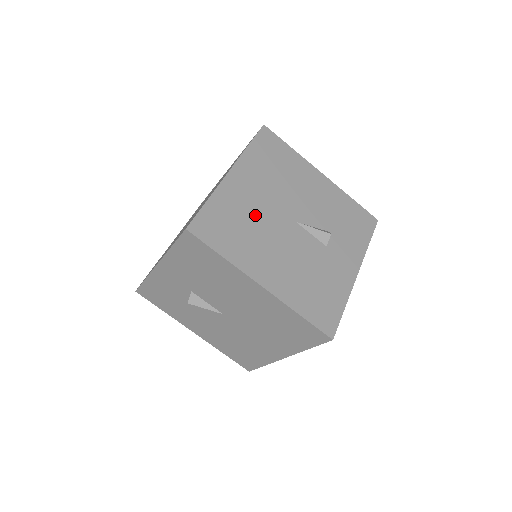
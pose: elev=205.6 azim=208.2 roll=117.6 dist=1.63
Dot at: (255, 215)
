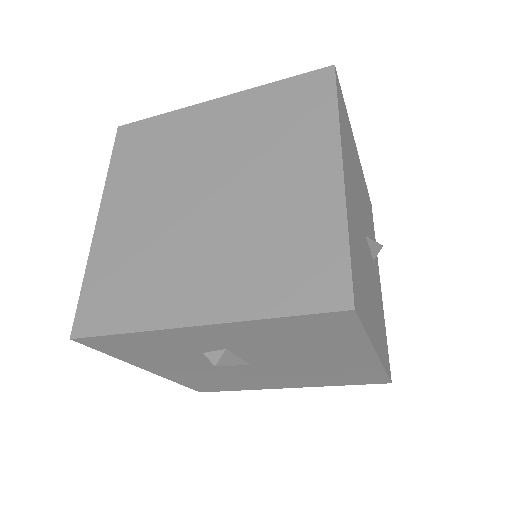
Dot at: (360, 242)
